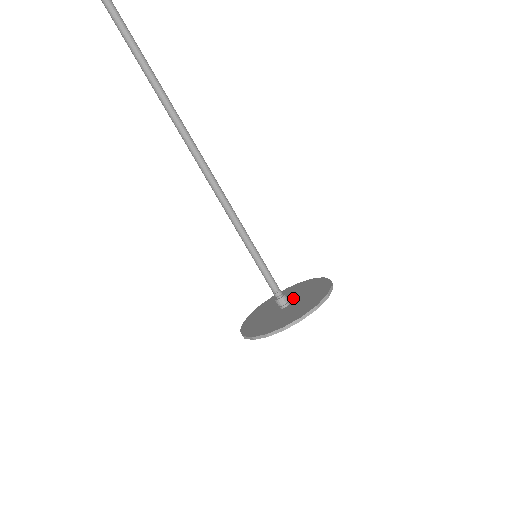
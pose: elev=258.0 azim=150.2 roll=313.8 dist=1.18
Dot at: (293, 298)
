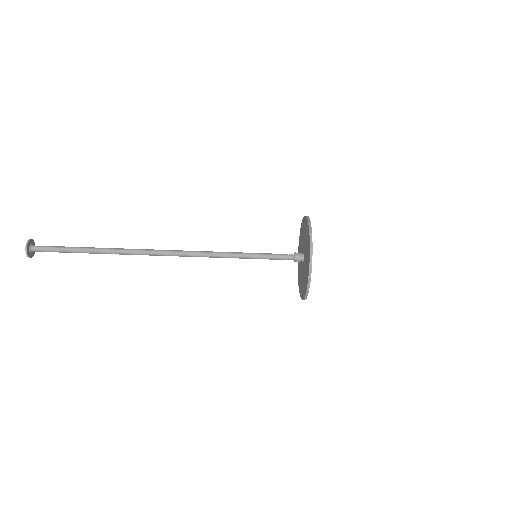
Dot at: (304, 250)
